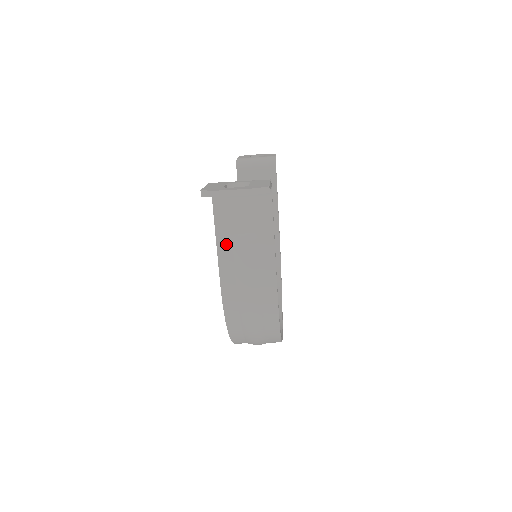
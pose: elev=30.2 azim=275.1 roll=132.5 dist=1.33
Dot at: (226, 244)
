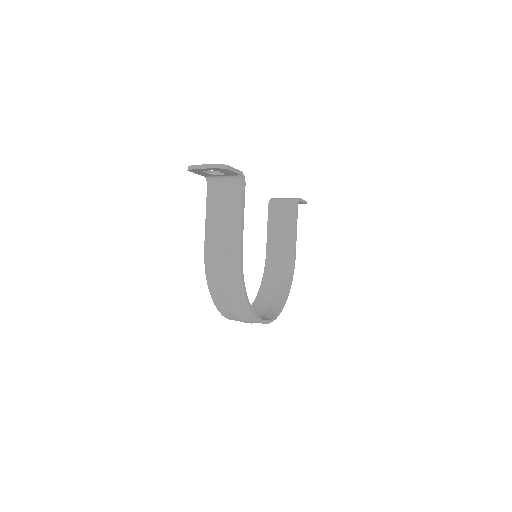
Dot at: (212, 218)
